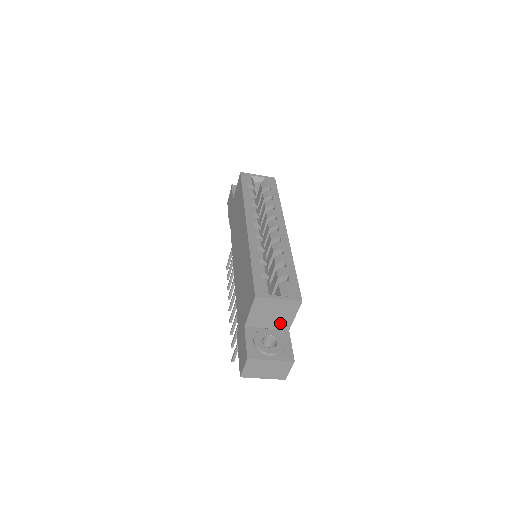
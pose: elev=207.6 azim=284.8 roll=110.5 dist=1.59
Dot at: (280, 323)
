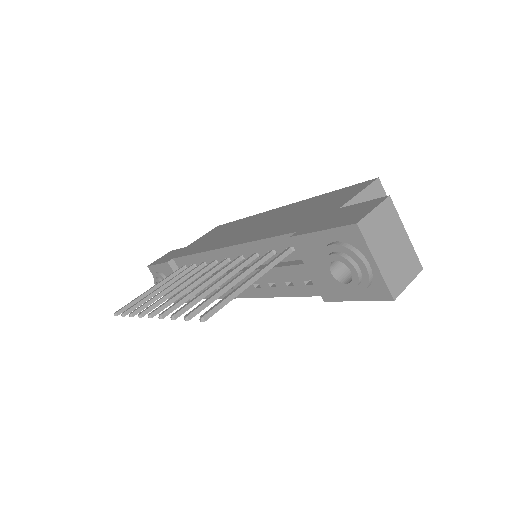
Dot at: occluded
